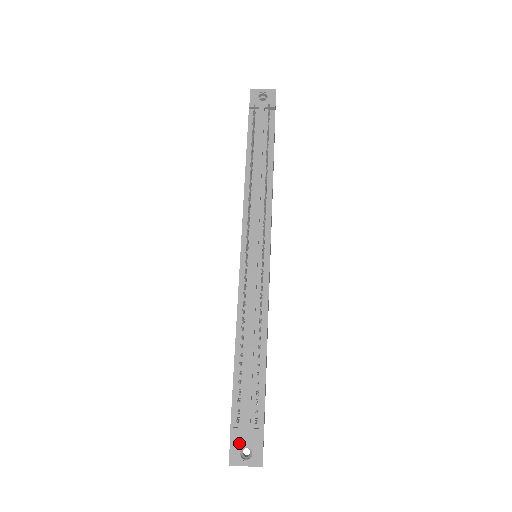
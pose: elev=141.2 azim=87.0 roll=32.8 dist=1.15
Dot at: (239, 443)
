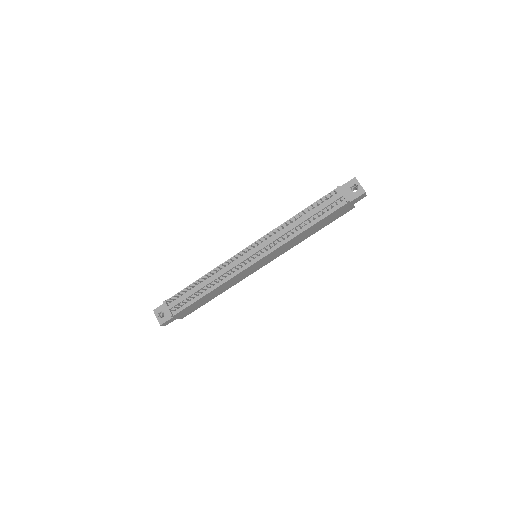
Dot at: (163, 309)
